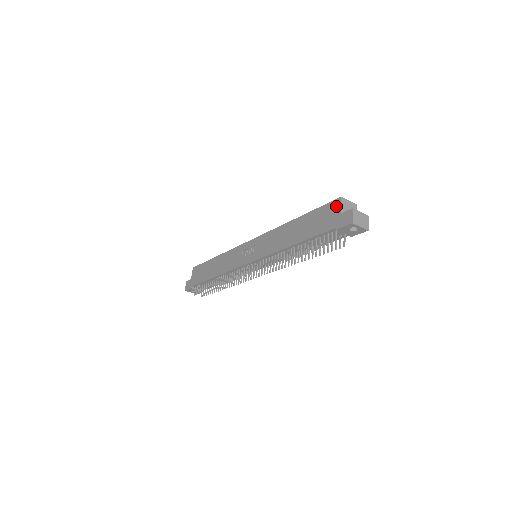
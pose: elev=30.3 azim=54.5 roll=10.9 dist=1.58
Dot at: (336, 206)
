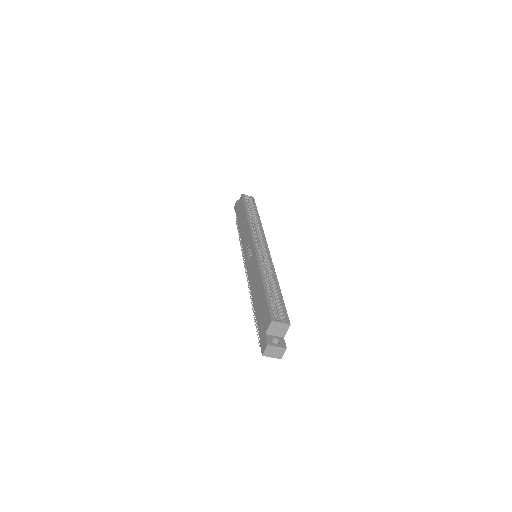
Dot at: (267, 323)
